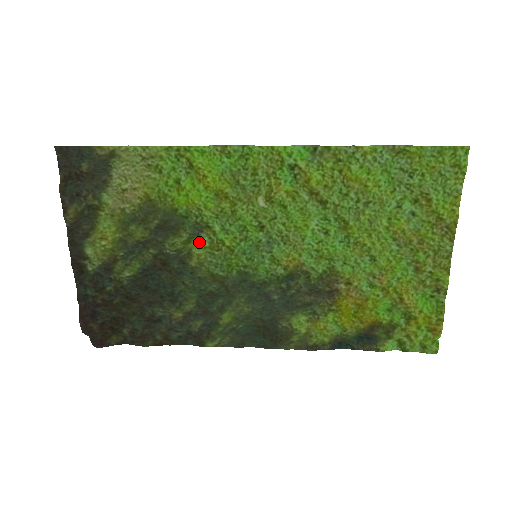
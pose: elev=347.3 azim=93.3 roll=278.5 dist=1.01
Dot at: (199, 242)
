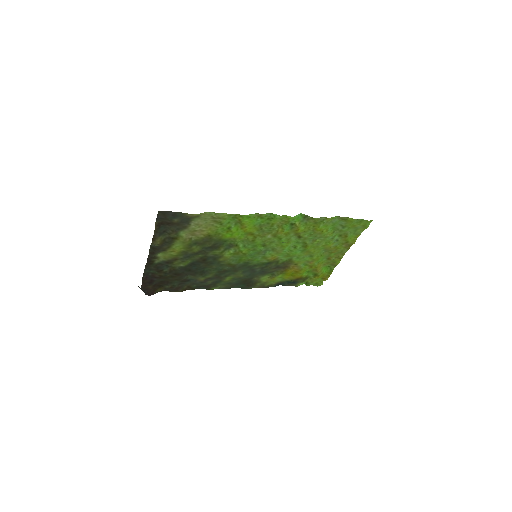
Dot at: (228, 251)
